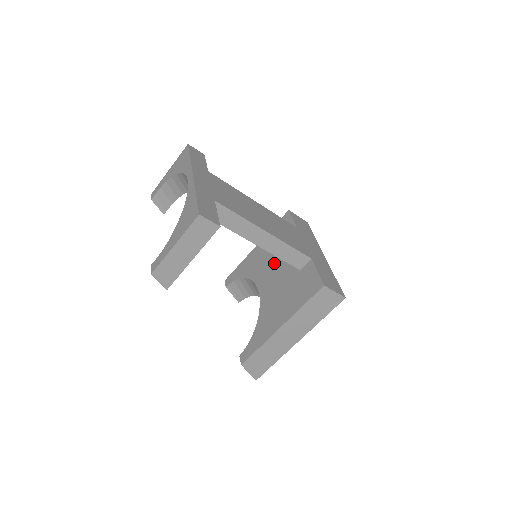
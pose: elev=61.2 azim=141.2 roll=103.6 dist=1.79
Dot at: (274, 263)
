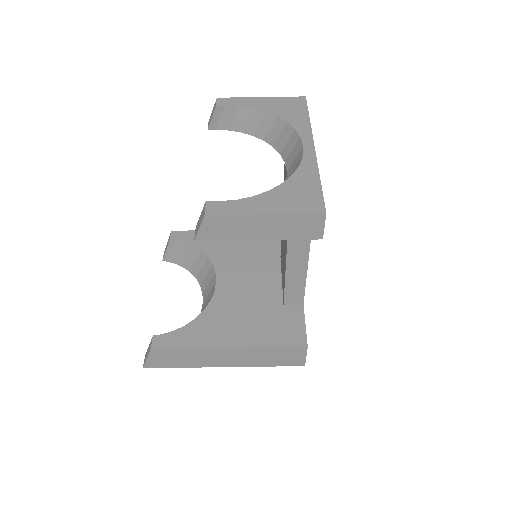
Dot at: (252, 269)
